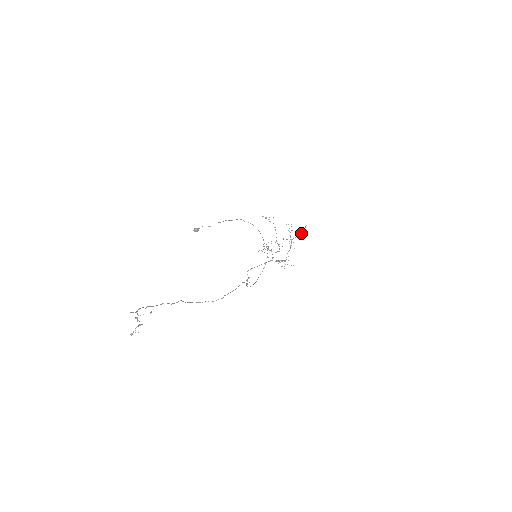
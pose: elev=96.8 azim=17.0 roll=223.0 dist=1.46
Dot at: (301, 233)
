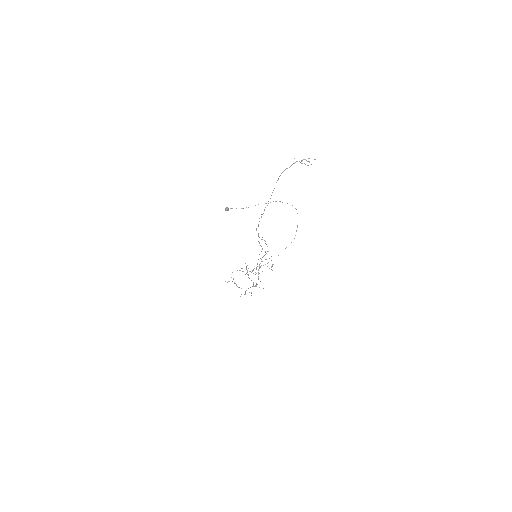
Dot at: (269, 268)
